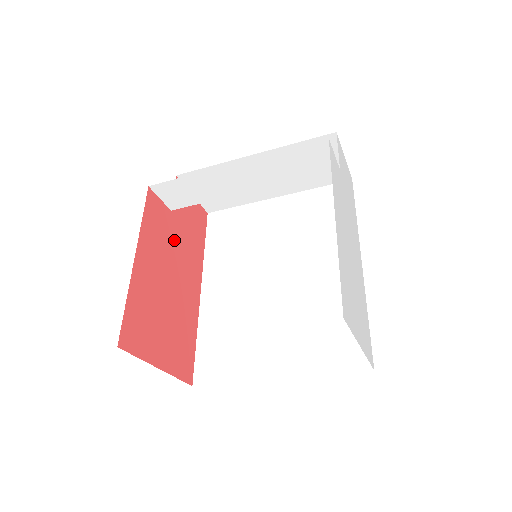
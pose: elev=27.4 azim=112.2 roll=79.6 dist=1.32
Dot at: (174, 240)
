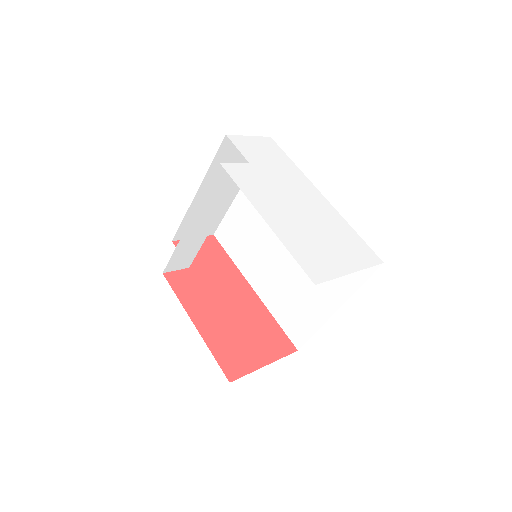
Dot at: (207, 282)
